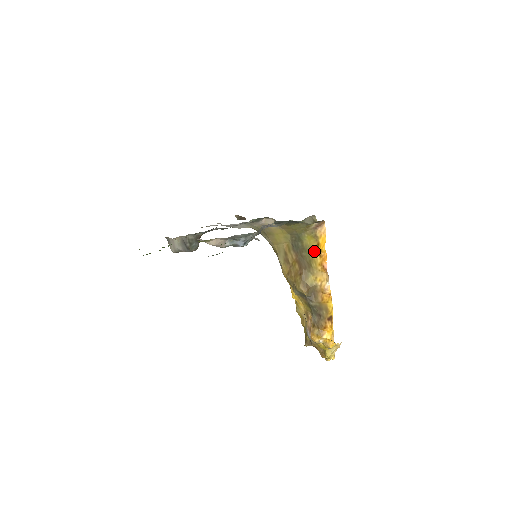
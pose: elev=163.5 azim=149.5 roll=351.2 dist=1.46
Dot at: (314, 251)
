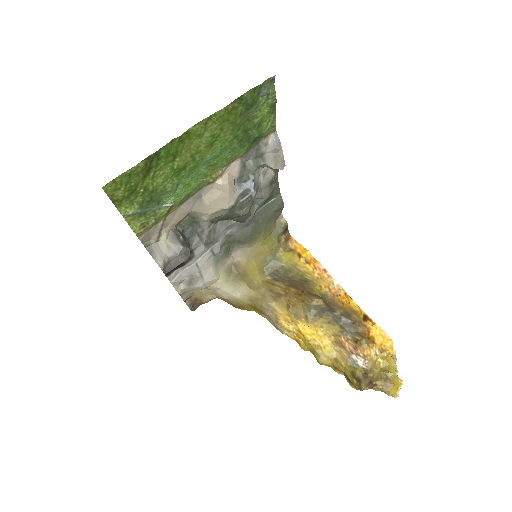
Dot at: (299, 264)
